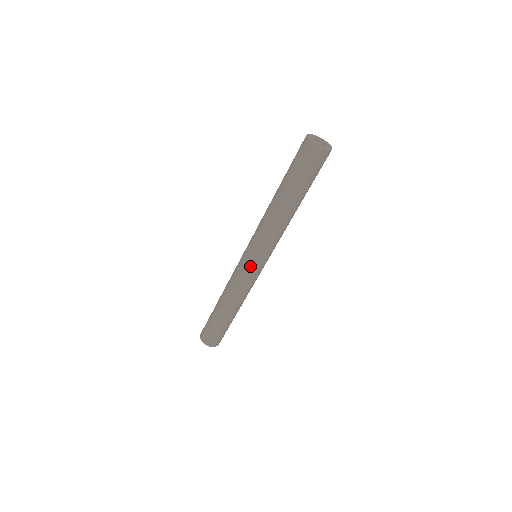
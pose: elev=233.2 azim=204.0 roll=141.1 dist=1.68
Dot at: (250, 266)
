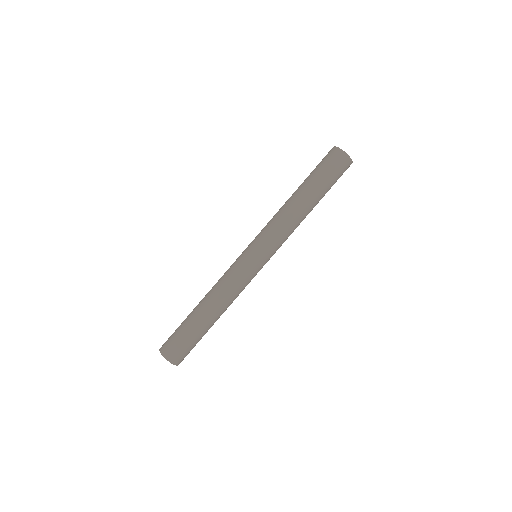
Dot at: (244, 254)
